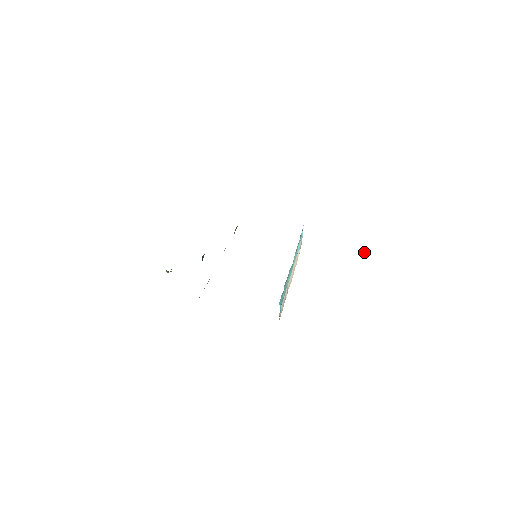
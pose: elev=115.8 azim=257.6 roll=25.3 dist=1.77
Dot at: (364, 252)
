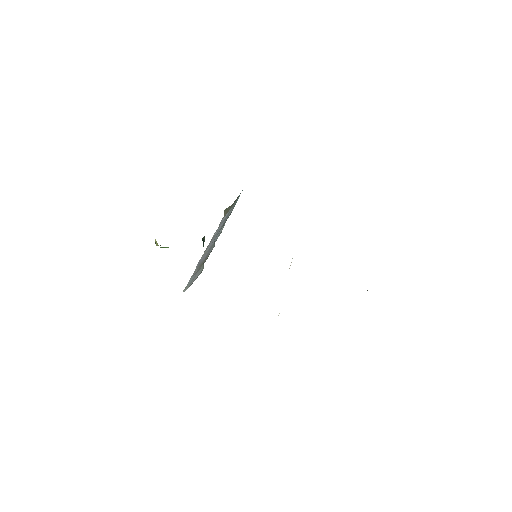
Dot at: (367, 290)
